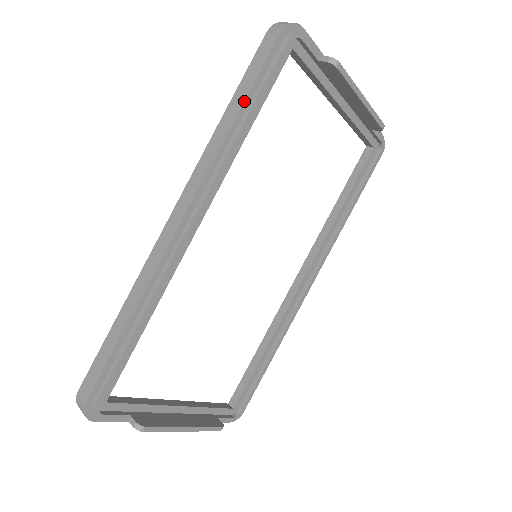
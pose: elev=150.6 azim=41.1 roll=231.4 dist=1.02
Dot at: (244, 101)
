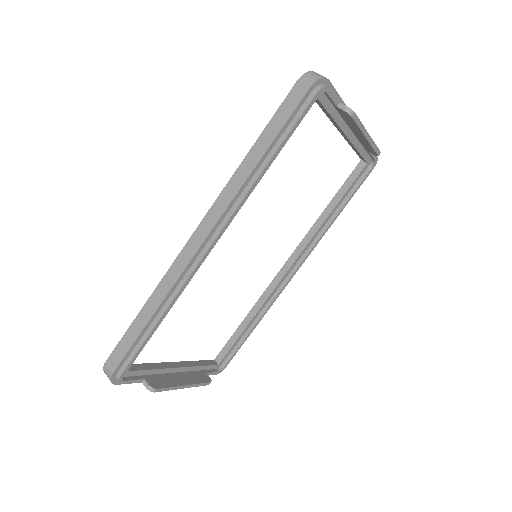
Dot at: (270, 145)
